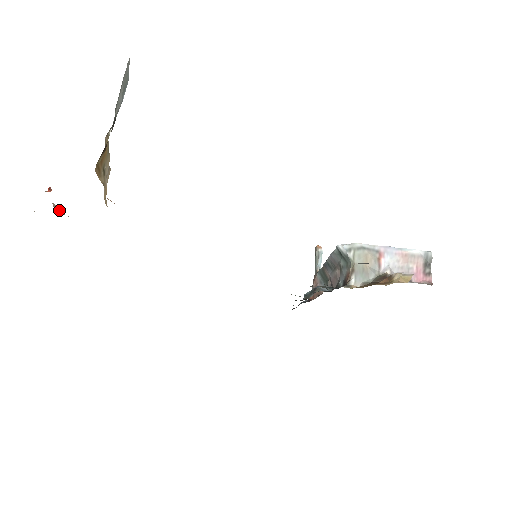
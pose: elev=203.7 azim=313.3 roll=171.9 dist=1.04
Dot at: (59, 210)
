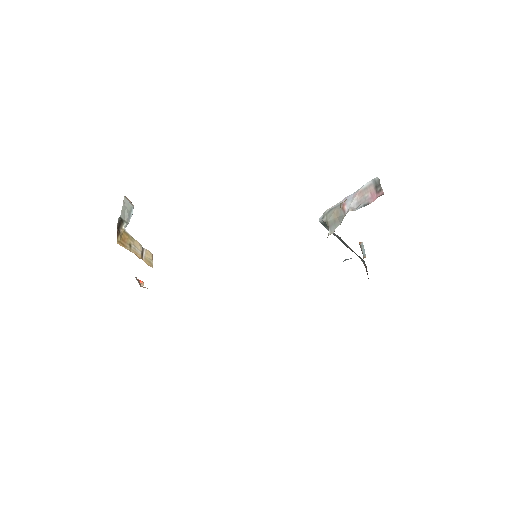
Dot at: (147, 288)
